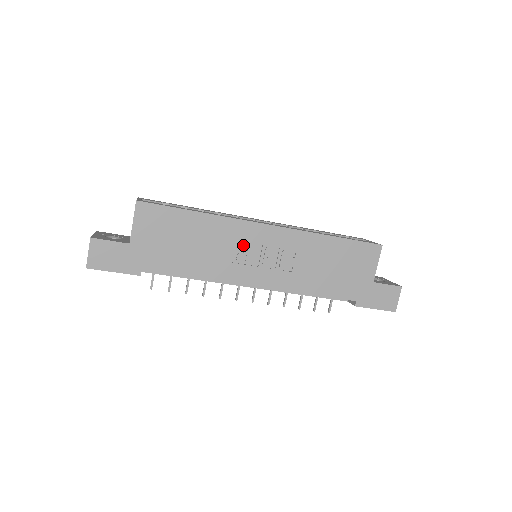
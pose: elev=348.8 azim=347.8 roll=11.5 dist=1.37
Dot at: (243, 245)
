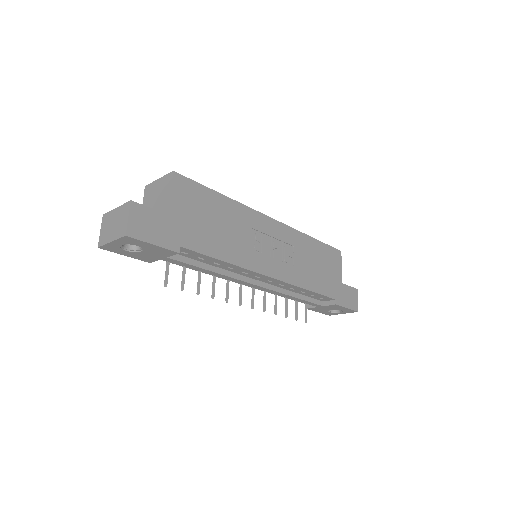
Dot at: (258, 235)
